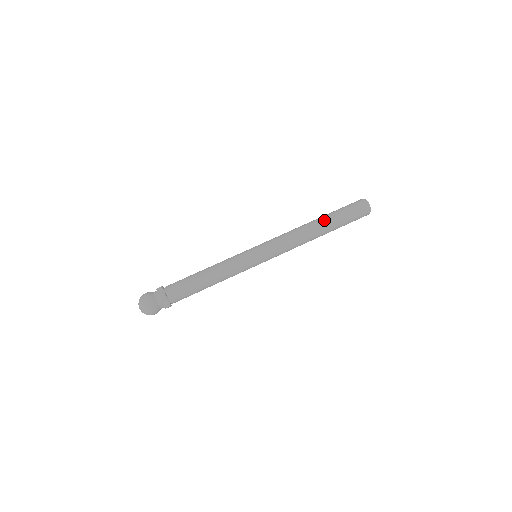
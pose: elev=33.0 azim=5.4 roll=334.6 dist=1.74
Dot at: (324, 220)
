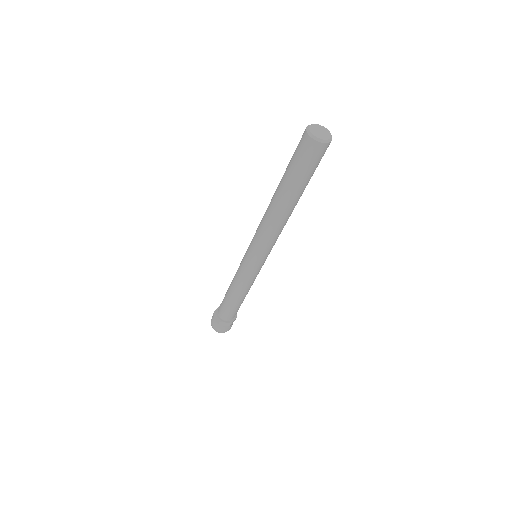
Dot at: (279, 192)
